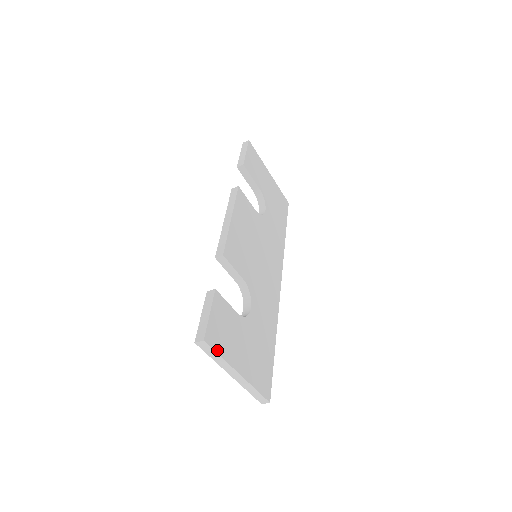
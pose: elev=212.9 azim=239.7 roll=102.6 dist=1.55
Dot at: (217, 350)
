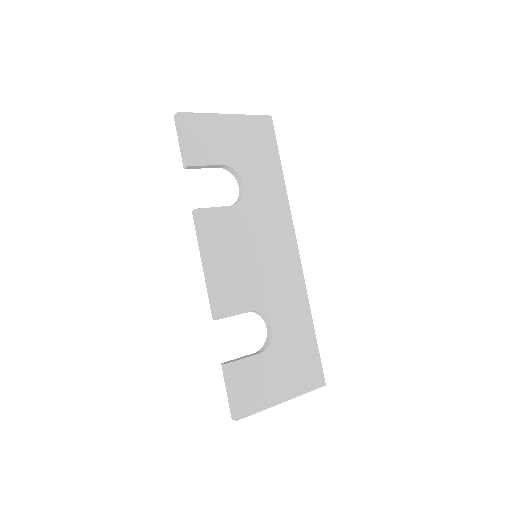
Dot at: (253, 412)
